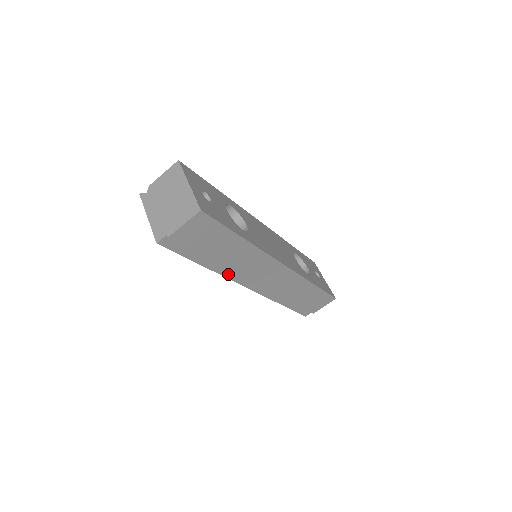
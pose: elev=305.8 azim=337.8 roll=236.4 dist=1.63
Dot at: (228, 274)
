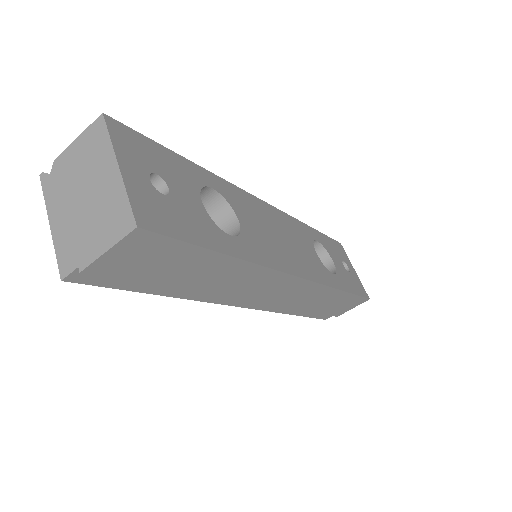
Dot at: (208, 298)
